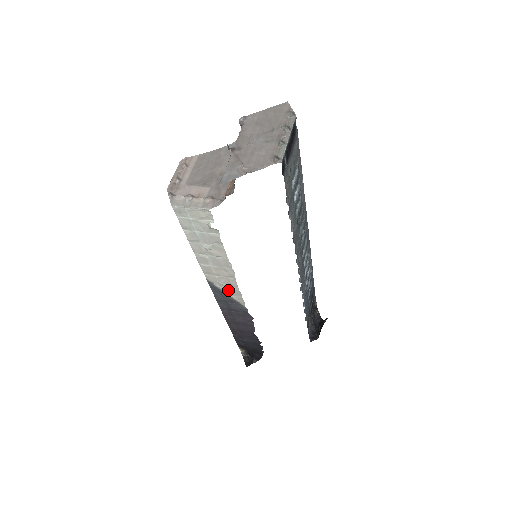
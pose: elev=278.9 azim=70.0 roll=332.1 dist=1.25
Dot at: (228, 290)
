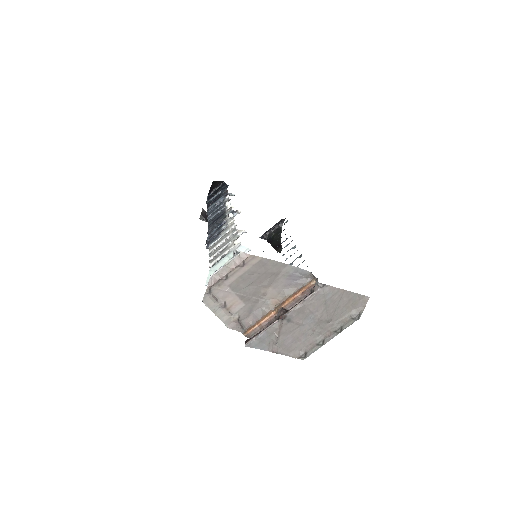
Dot at: occluded
